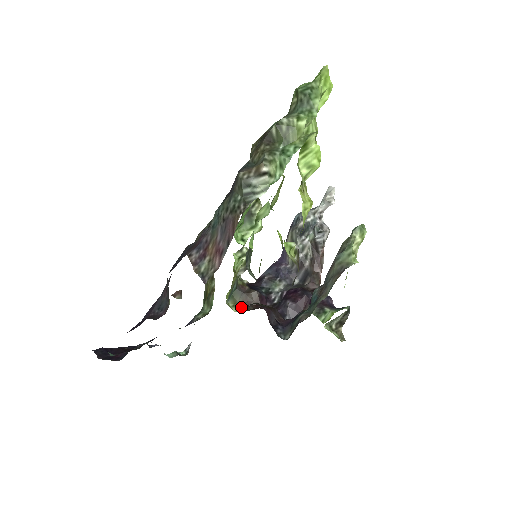
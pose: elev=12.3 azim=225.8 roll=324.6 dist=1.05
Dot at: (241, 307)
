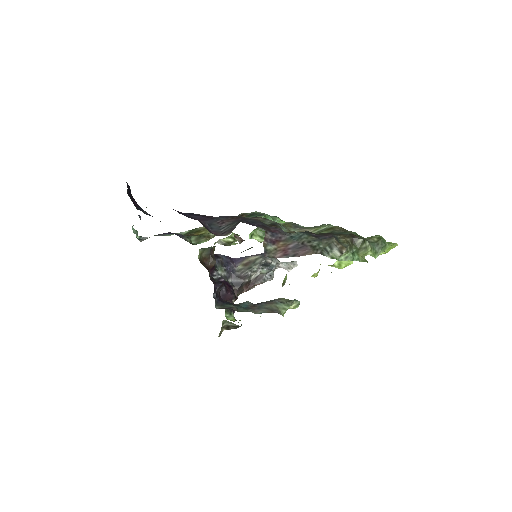
Dot at: (202, 259)
